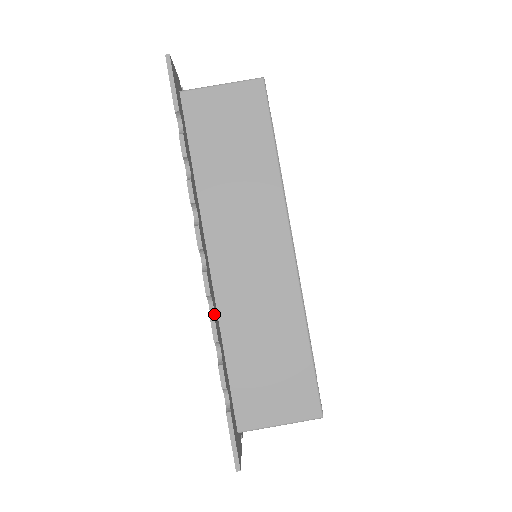
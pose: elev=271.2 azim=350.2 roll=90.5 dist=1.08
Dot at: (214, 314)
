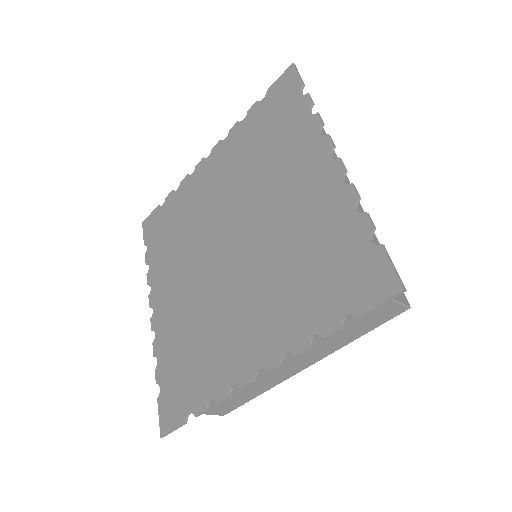
Dot at: (349, 185)
